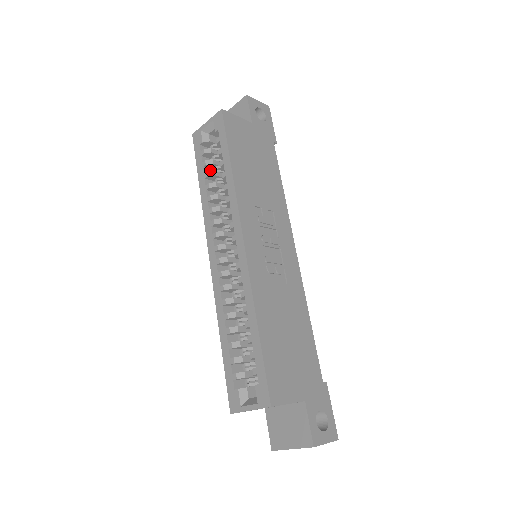
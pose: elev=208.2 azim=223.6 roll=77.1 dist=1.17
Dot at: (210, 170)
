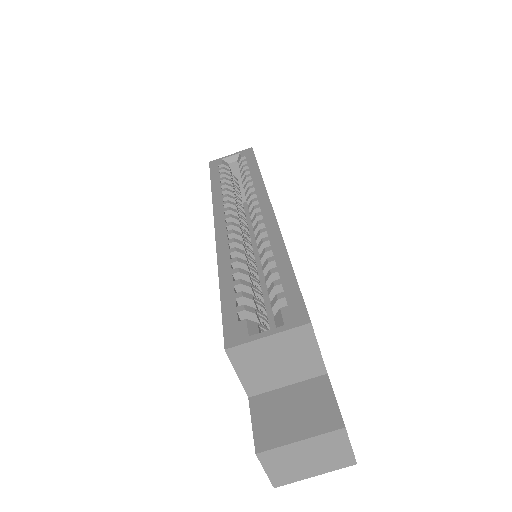
Dot at: occluded
